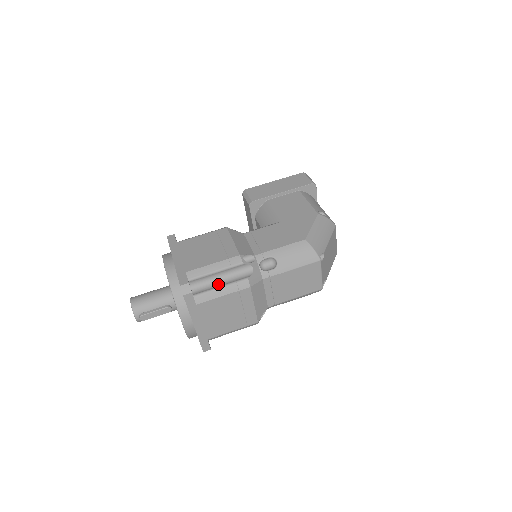
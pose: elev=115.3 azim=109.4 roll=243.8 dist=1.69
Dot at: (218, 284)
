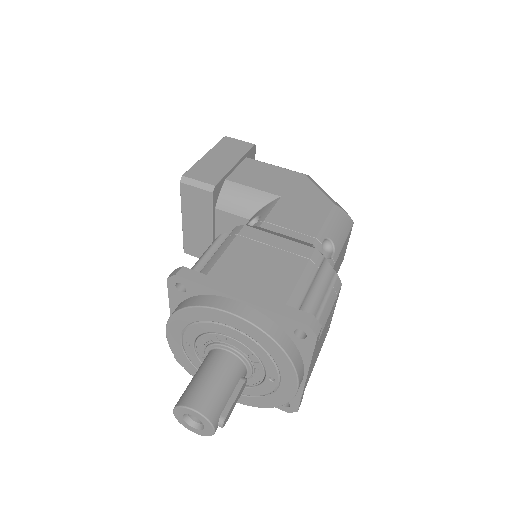
Dot at: (316, 300)
